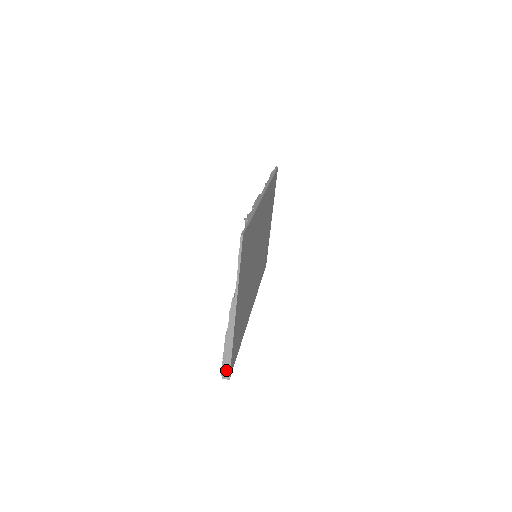
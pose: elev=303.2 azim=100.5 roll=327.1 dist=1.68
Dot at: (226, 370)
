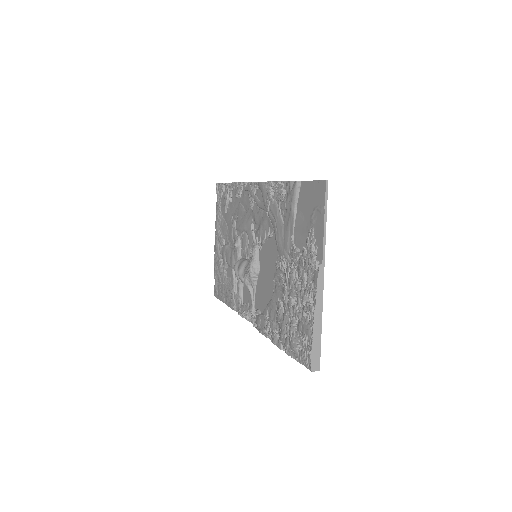
Dot at: (316, 358)
